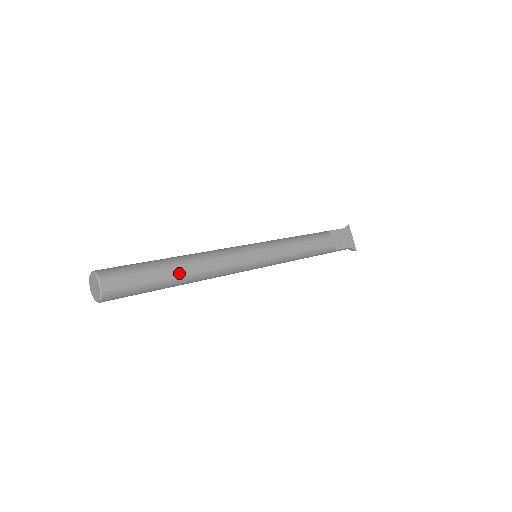
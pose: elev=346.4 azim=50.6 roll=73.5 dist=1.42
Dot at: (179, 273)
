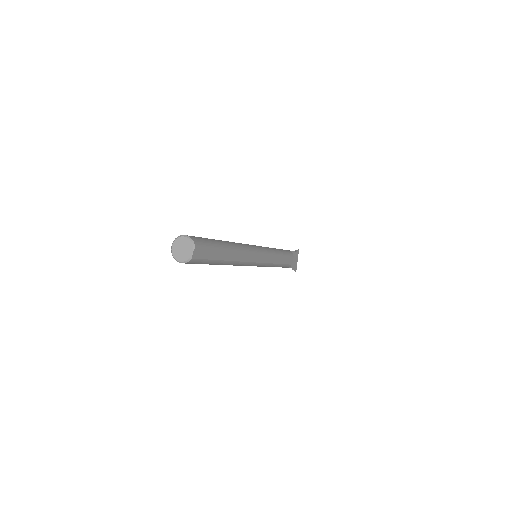
Dot at: (228, 257)
